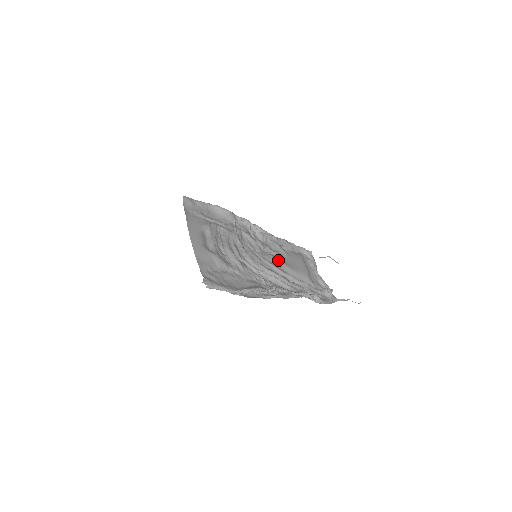
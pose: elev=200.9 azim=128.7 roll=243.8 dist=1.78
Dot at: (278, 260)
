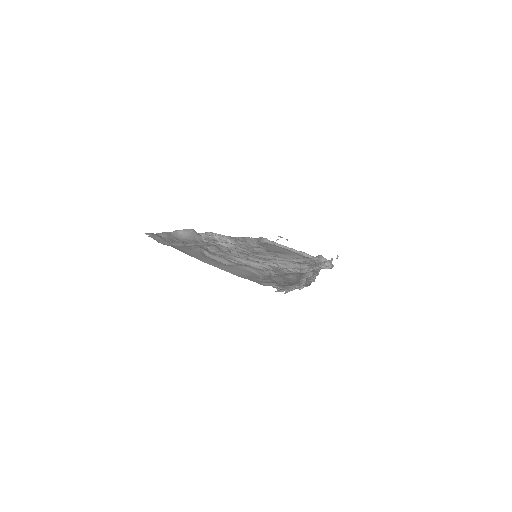
Dot at: (269, 252)
